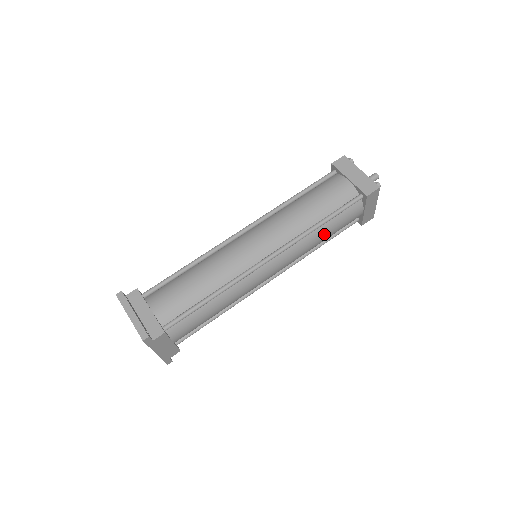
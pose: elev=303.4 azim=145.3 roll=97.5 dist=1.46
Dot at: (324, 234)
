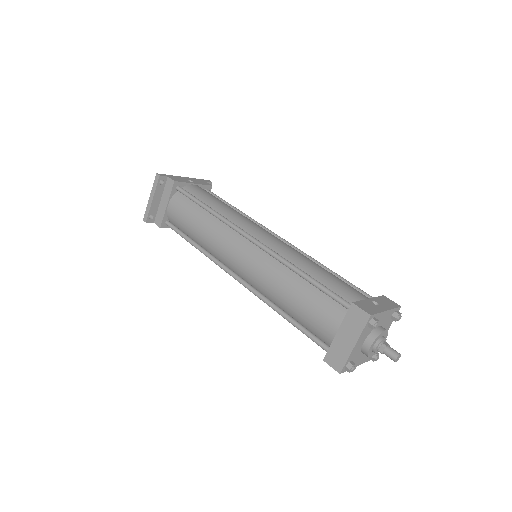
Dot at: occluded
